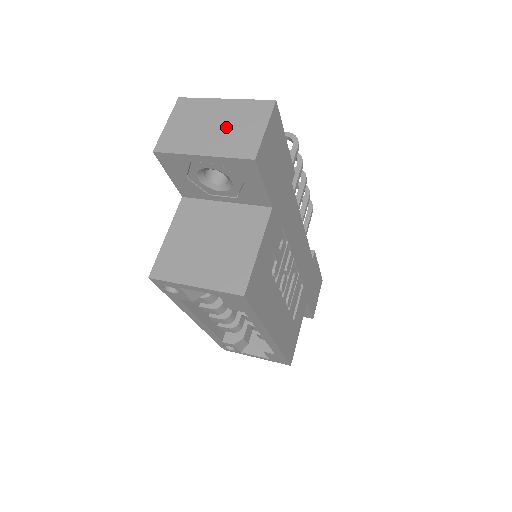
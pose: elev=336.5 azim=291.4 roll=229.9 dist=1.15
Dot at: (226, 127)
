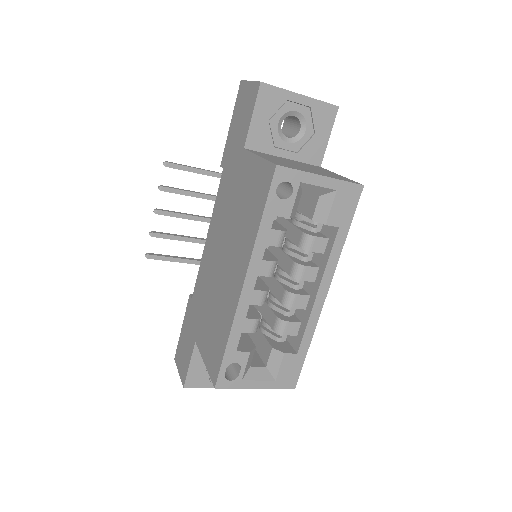
Dot at: occluded
